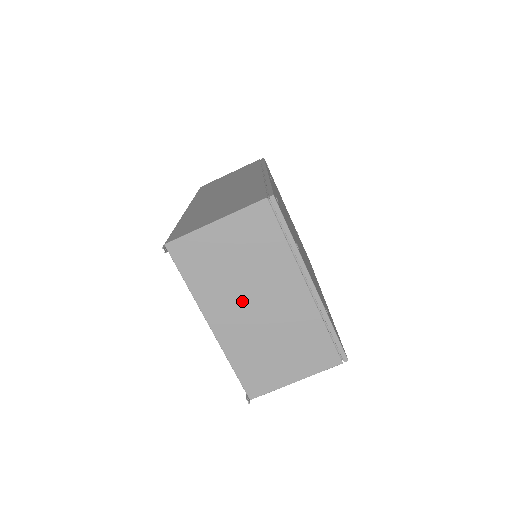
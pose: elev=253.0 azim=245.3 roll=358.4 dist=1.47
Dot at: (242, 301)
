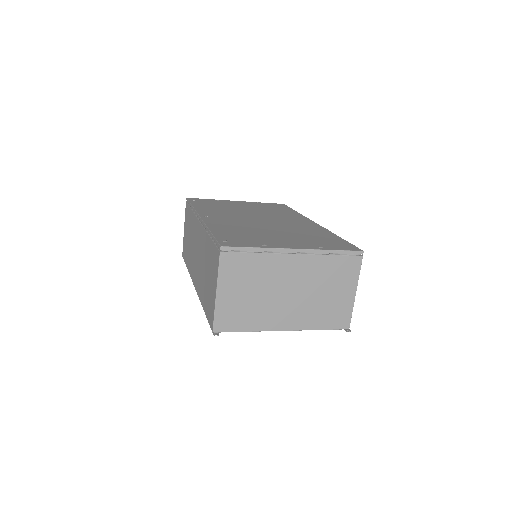
Dot at: (279, 302)
